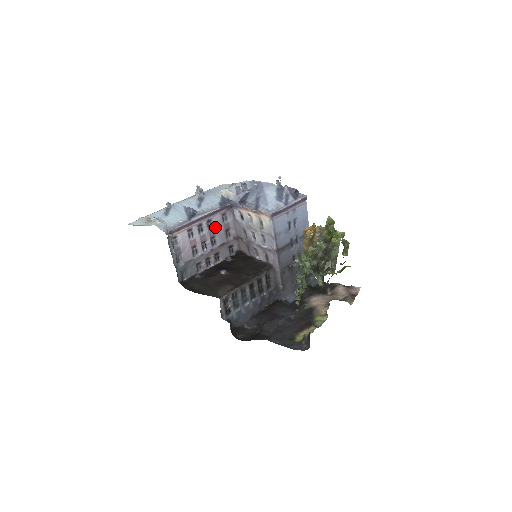
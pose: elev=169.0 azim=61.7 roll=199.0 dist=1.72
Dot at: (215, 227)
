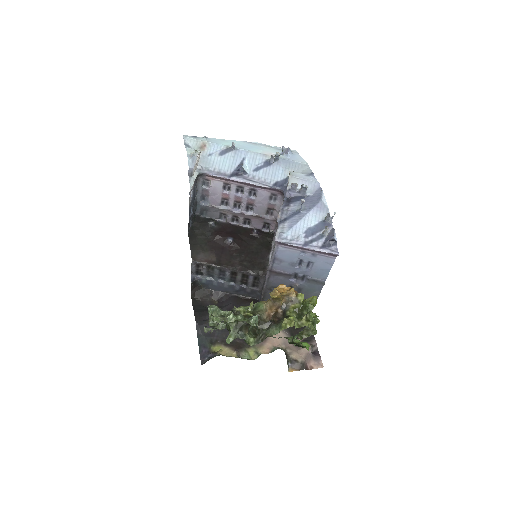
Dot at: (257, 198)
